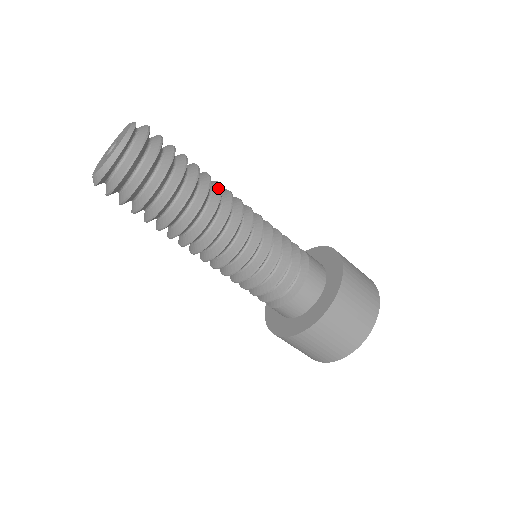
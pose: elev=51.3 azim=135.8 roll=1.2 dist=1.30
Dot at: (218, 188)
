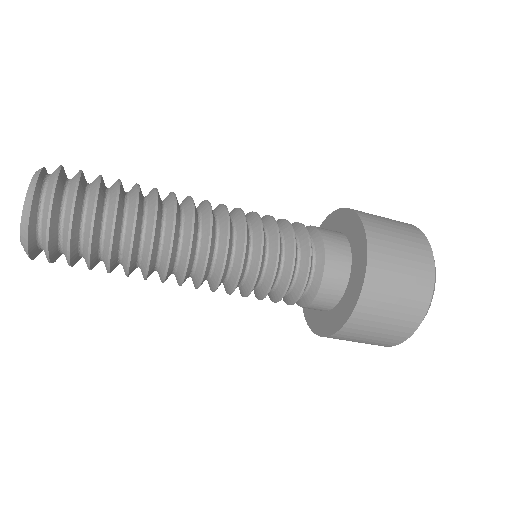
Dot at: occluded
